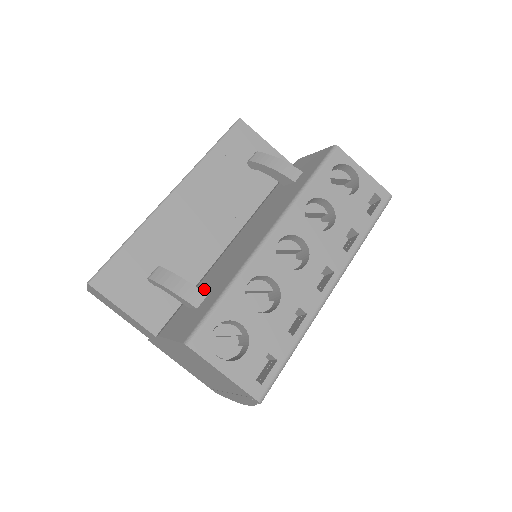
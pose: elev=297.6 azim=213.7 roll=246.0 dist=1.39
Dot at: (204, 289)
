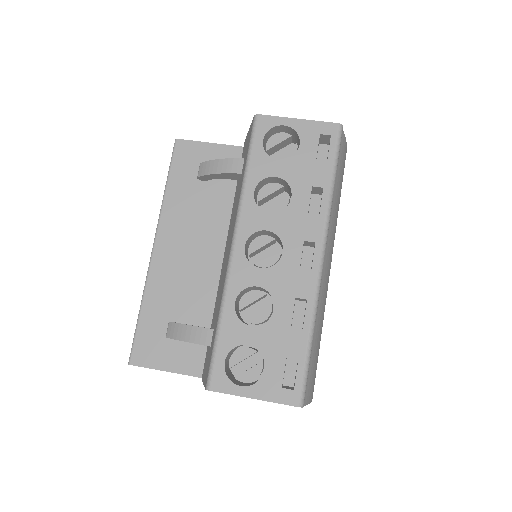
Dot at: (213, 322)
